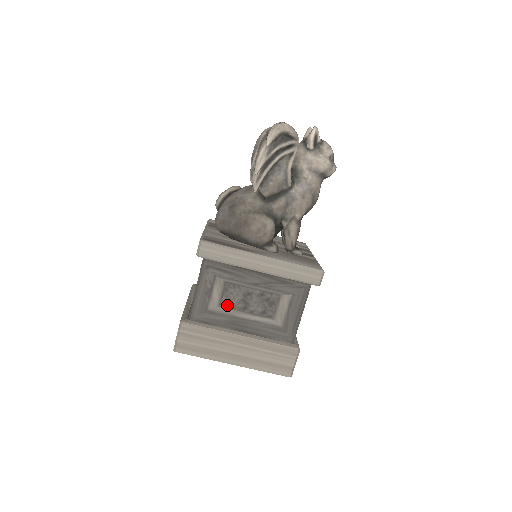
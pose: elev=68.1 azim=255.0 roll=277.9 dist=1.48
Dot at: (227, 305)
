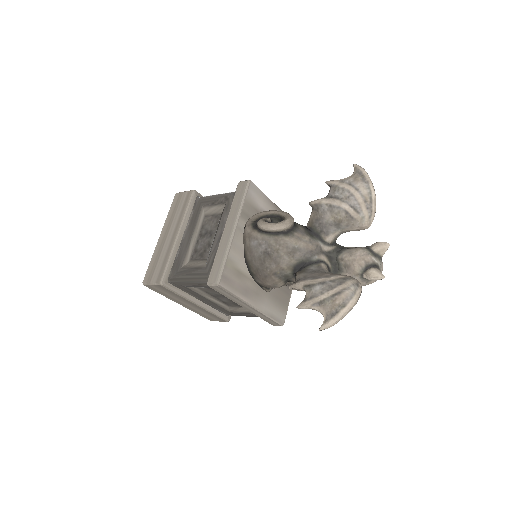
Dot at: (204, 290)
